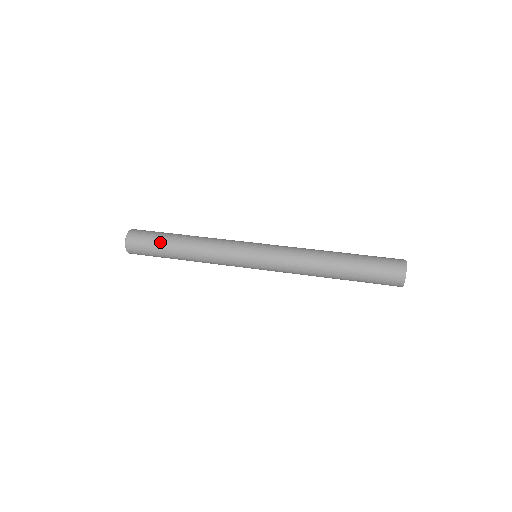
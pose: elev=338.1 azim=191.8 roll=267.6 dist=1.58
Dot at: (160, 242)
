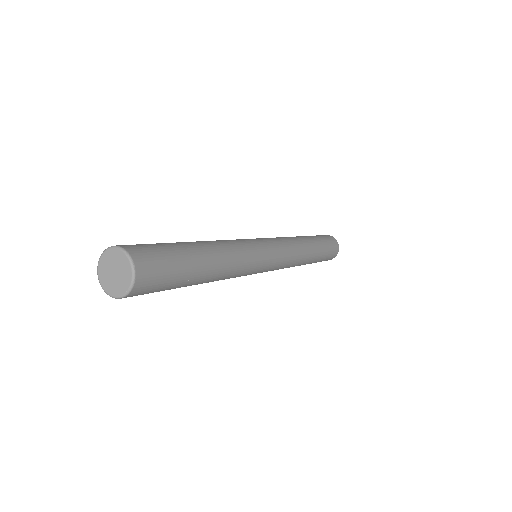
Dot at: (184, 279)
